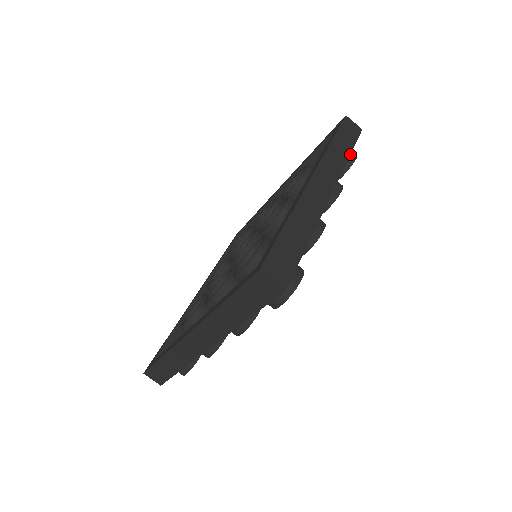
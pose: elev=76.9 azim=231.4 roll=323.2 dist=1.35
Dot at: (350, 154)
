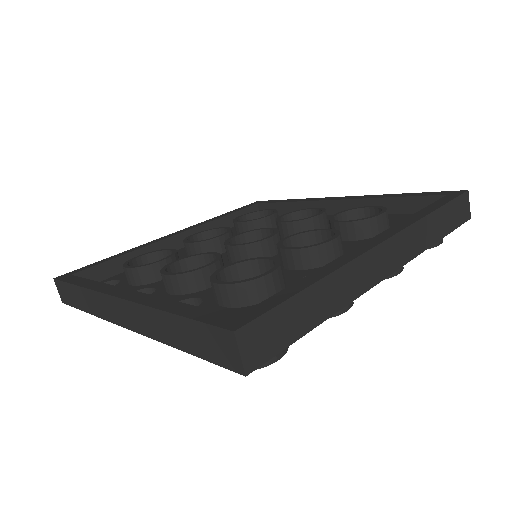
Dot at: (439, 240)
